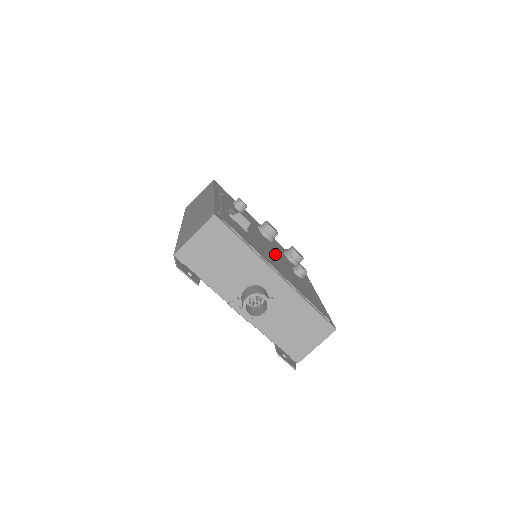
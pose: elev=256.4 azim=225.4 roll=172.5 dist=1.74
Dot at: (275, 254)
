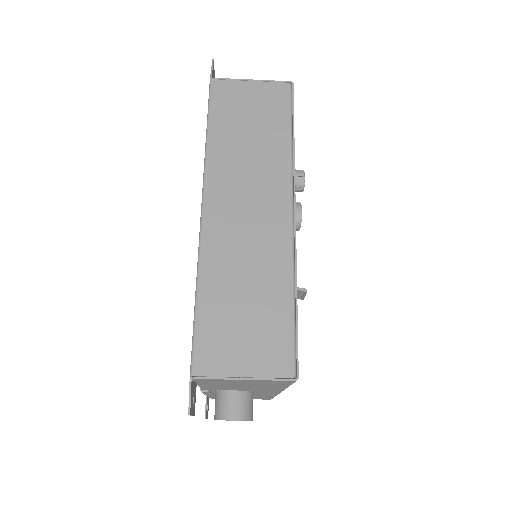
Dot at: occluded
